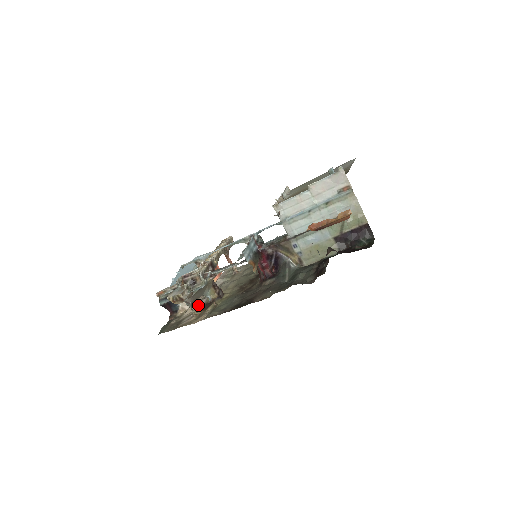
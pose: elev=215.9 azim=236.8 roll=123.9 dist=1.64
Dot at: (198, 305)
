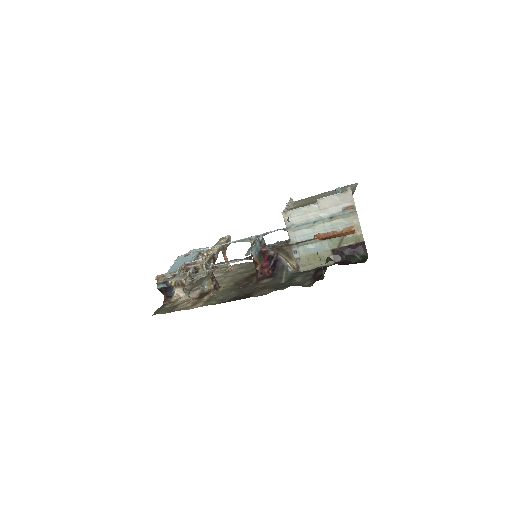
Dot at: (193, 294)
